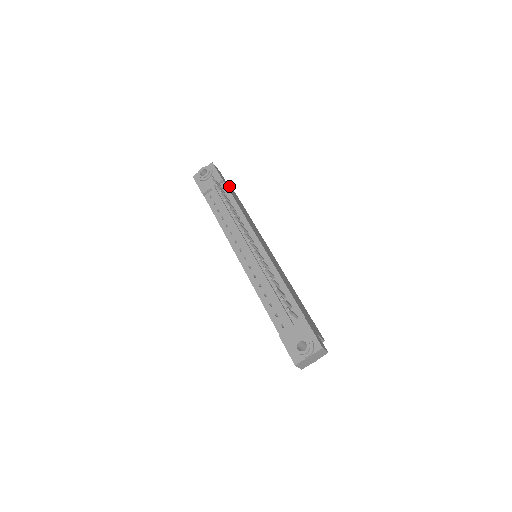
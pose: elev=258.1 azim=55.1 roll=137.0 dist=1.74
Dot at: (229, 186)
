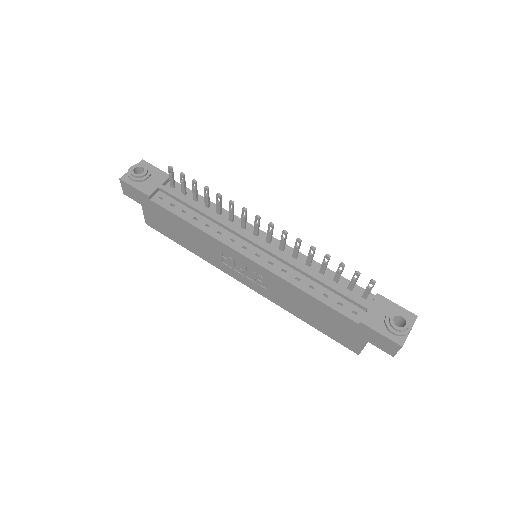
Dot at: occluded
